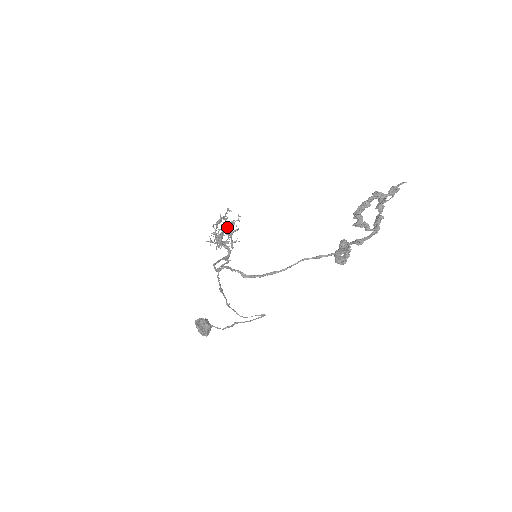
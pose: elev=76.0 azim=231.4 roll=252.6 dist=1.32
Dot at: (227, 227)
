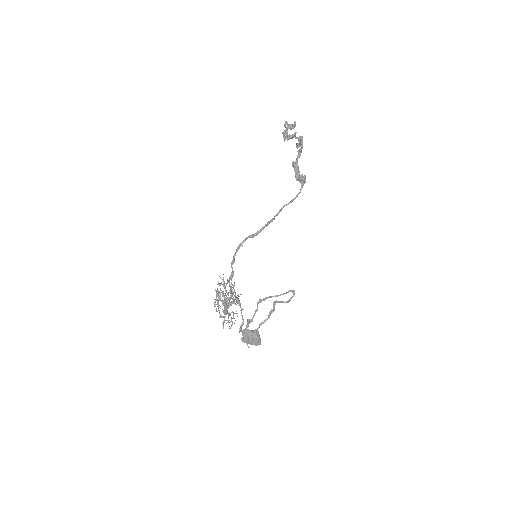
Dot at: occluded
